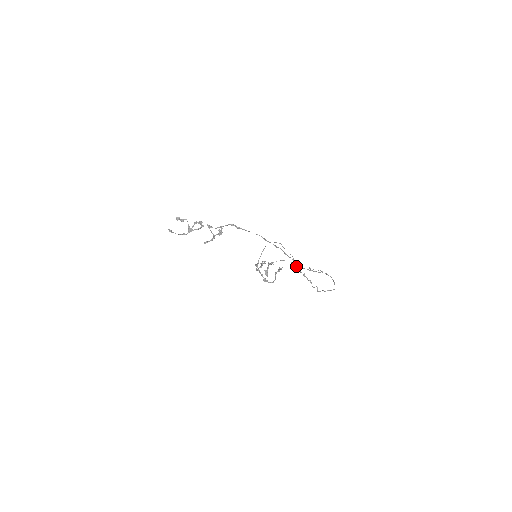
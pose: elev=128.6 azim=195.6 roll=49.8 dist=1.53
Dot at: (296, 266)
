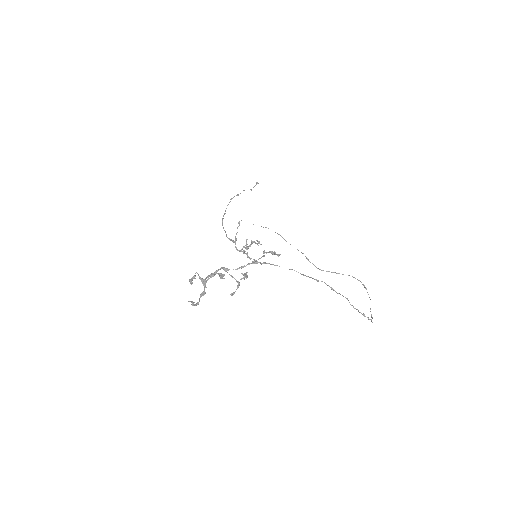
Dot at: (351, 305)
